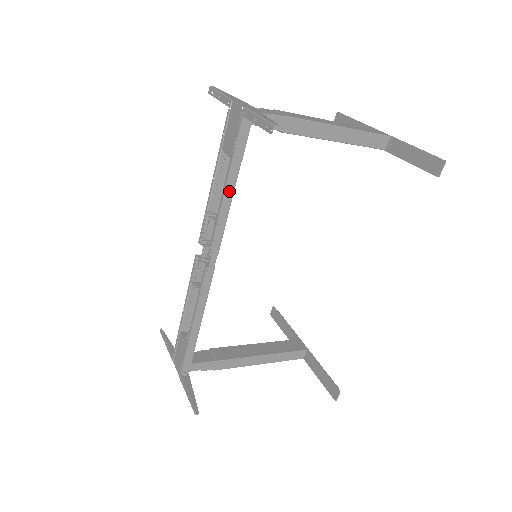
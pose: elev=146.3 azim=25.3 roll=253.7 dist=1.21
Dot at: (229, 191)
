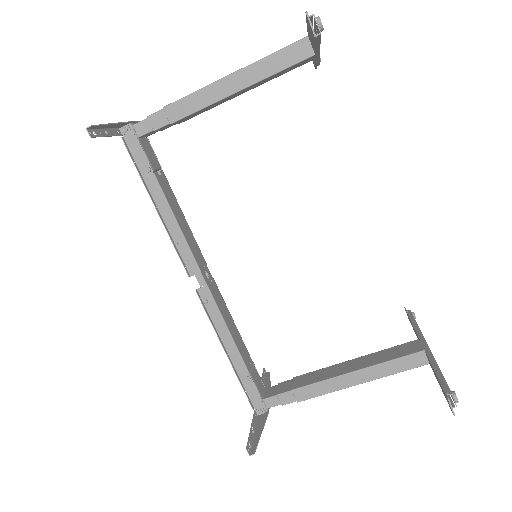
Dot at: (163, 206)
